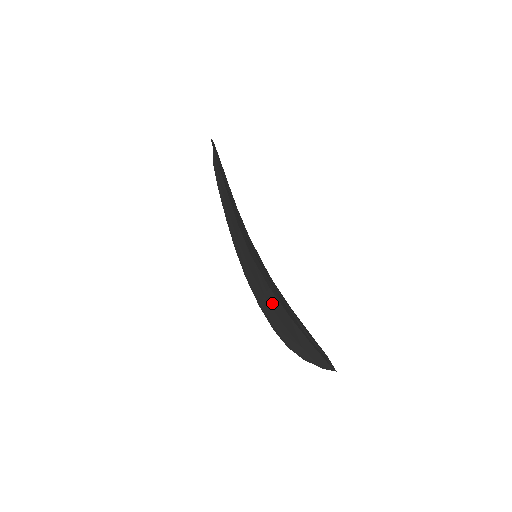
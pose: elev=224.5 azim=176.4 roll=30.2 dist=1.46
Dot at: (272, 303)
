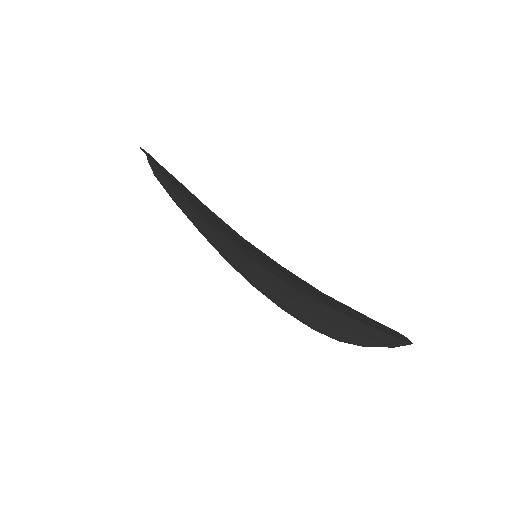
Dot at: (299, 301)
